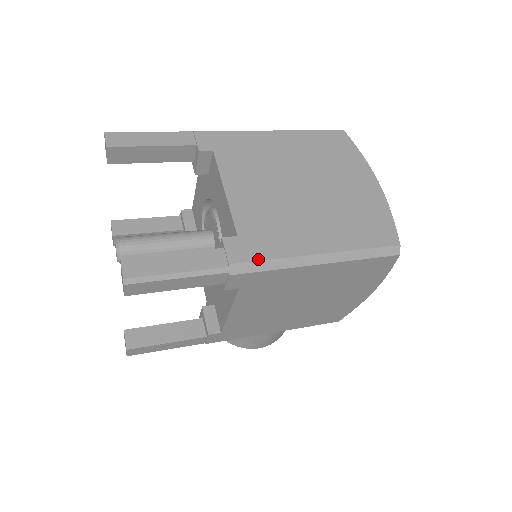
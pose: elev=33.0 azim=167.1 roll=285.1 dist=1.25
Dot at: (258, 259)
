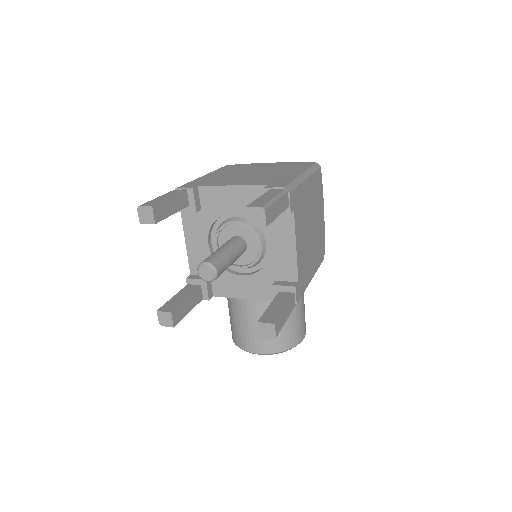
Dot at: (289, 183)
